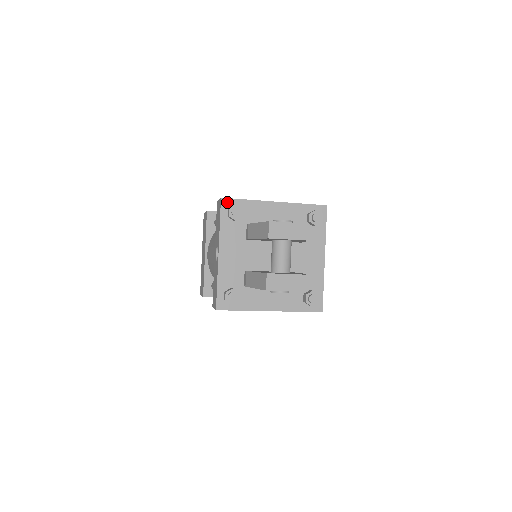
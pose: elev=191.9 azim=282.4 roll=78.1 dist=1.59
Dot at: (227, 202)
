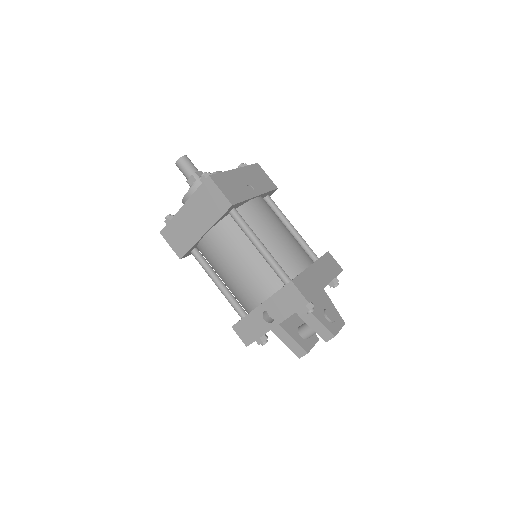
Dot at: occluded
